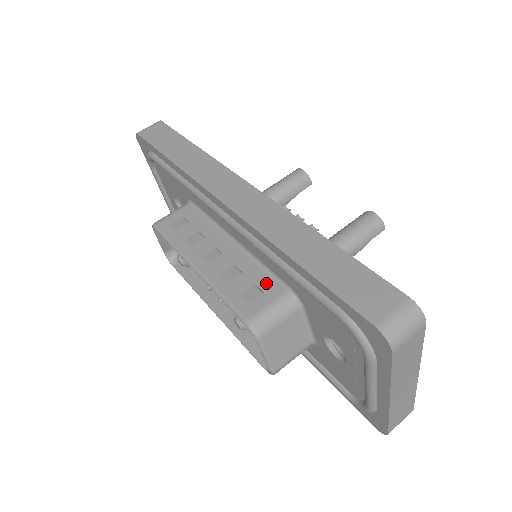
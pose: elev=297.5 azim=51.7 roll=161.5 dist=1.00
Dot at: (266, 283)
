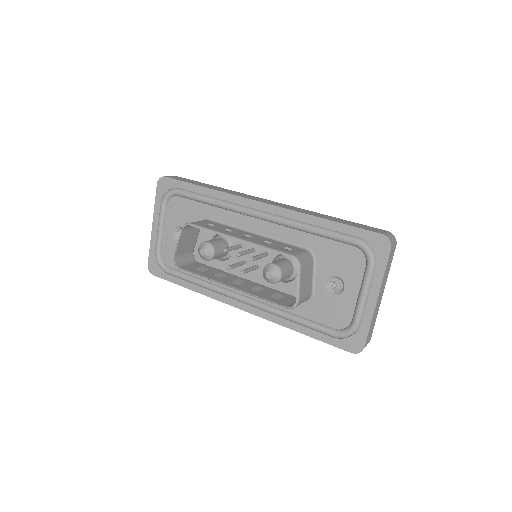
Dot at: (291, 247)
